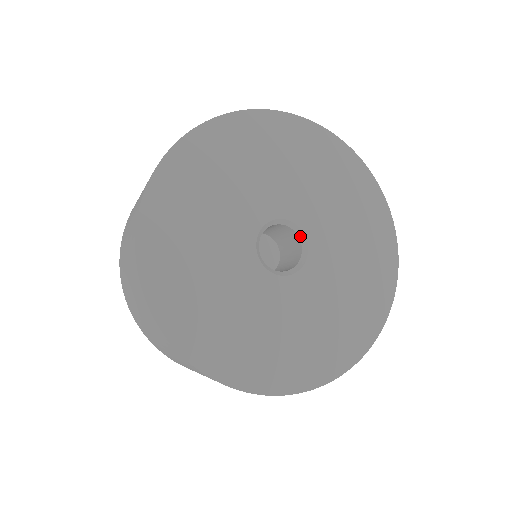
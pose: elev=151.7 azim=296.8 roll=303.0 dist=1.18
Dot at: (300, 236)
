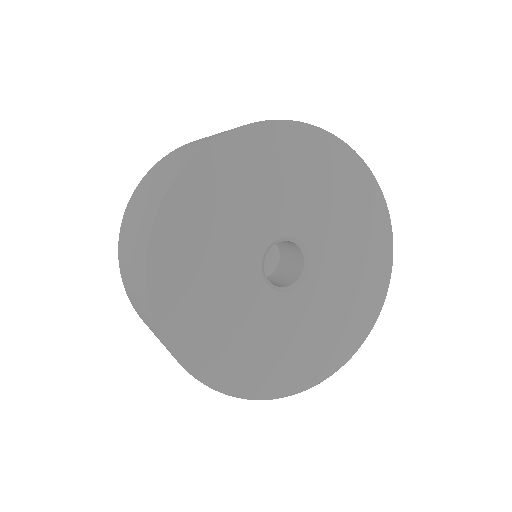
Dot at: (292, 241)
